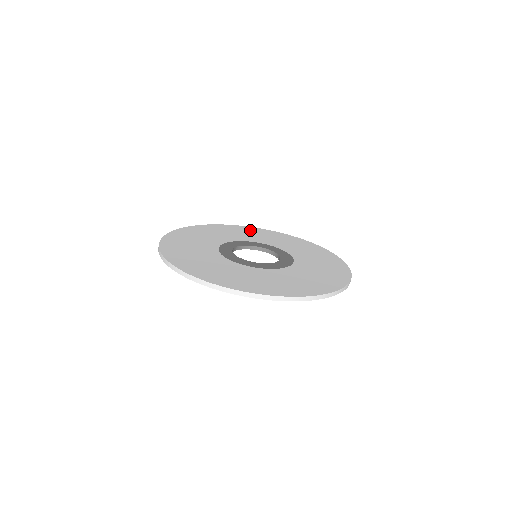
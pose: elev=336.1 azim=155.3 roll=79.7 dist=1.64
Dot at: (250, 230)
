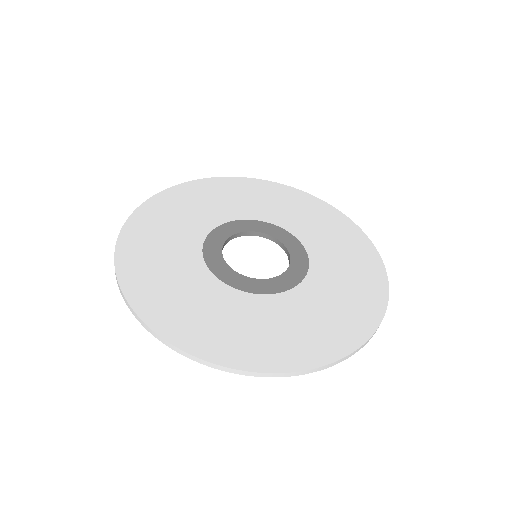
Dot at: (268, 190)
